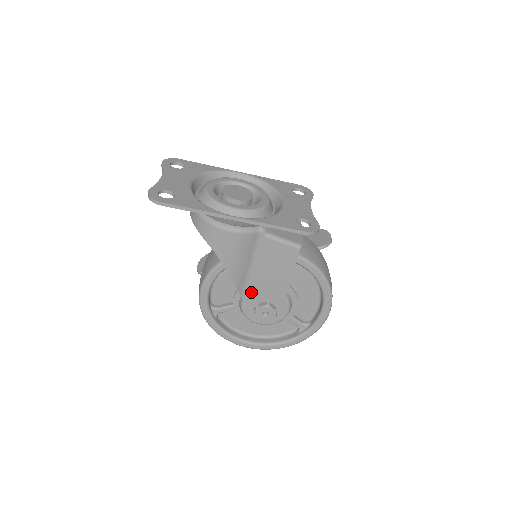
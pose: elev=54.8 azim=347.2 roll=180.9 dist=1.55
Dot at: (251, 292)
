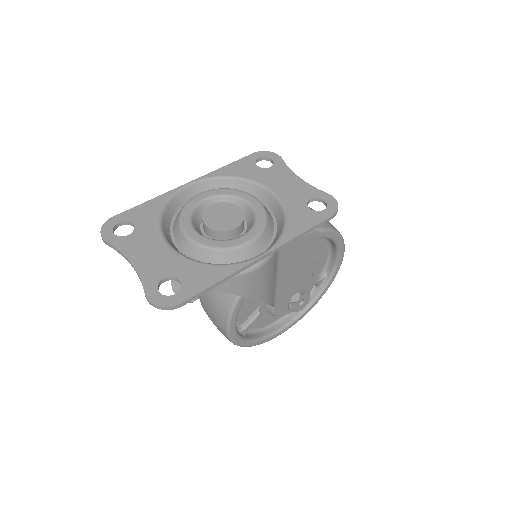
Dot at: (281, 296)
